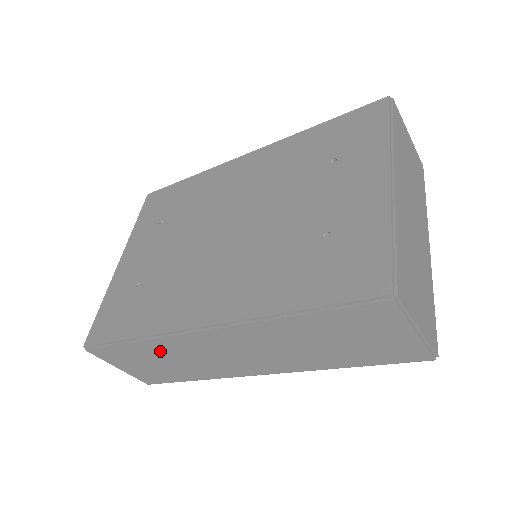
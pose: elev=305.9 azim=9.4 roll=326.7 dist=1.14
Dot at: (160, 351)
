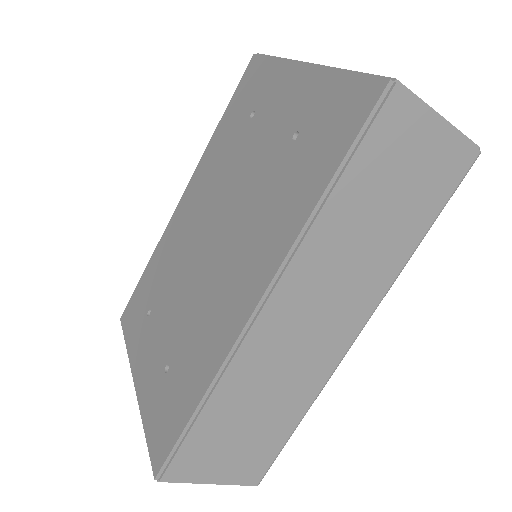
Dot at: (238, 398)
